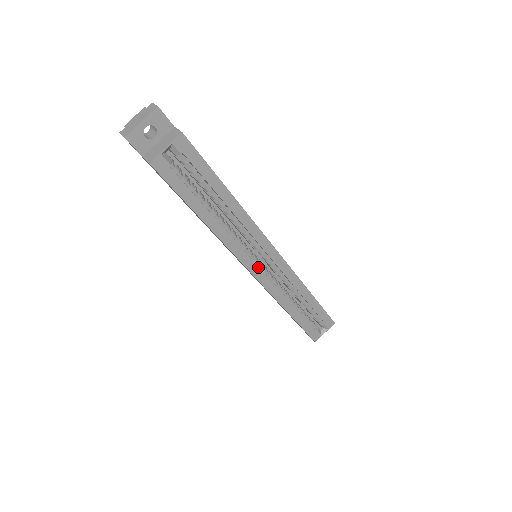
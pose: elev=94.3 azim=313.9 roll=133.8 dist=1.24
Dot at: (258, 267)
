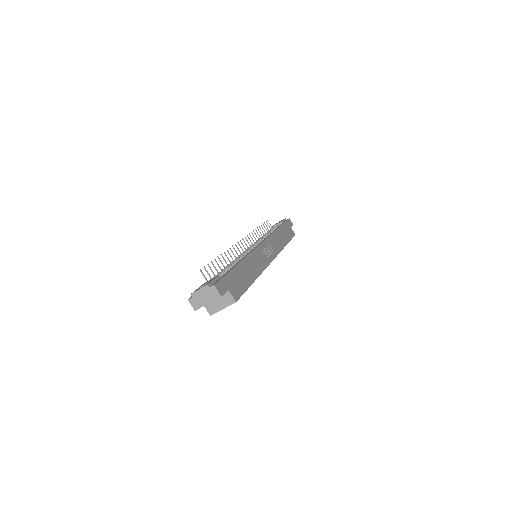
Dot at: occluded
